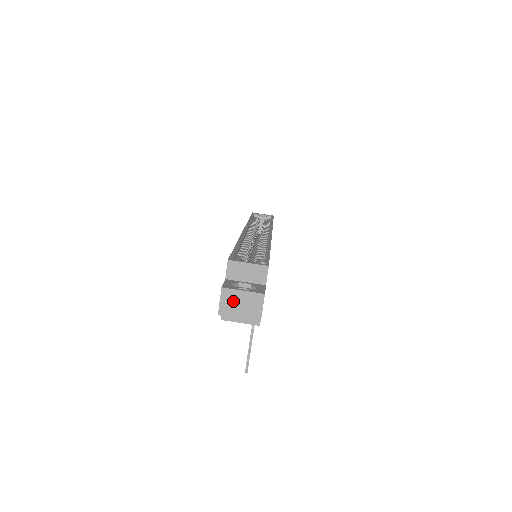
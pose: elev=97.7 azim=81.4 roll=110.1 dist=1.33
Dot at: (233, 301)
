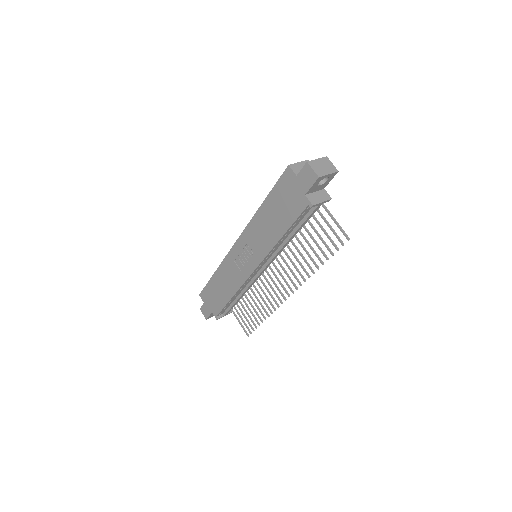
Dot at: (318, 166)
